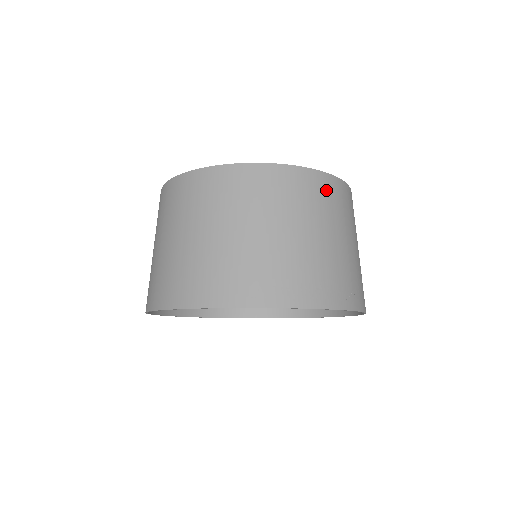
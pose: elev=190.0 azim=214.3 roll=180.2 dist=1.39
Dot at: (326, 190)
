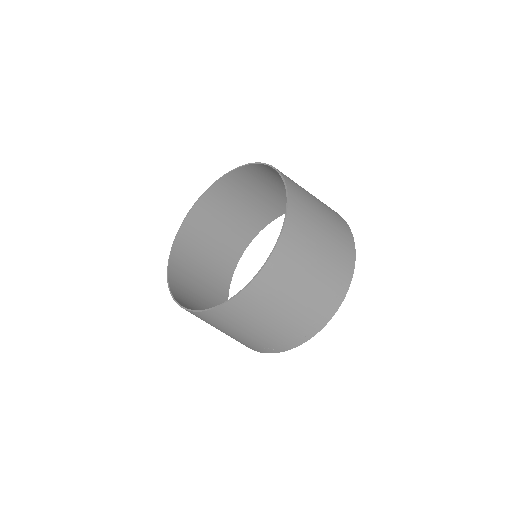
Dot at: (258, 294)
